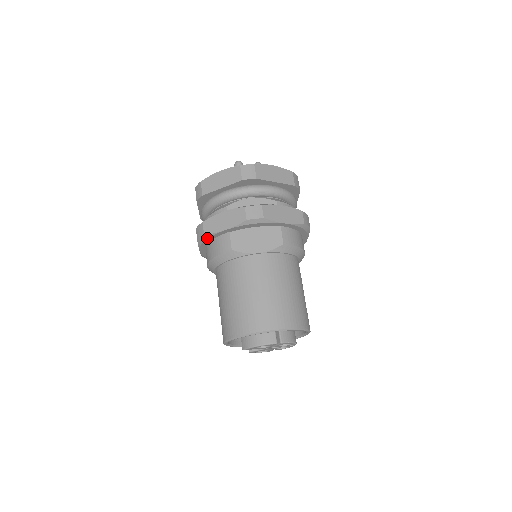
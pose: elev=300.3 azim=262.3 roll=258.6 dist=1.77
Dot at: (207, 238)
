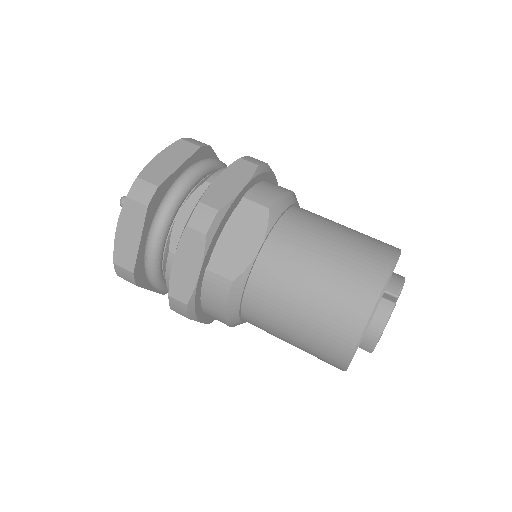
Dot at: (194, 304)
